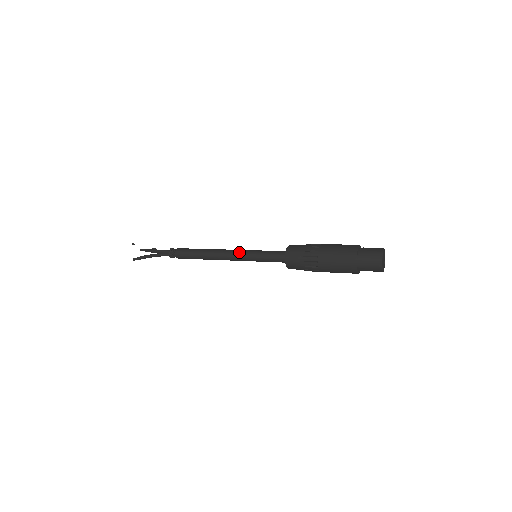
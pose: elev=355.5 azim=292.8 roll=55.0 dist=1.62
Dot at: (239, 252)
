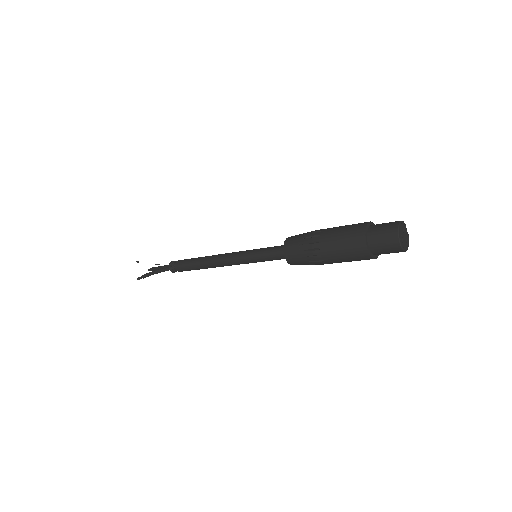
Dot at: (237, 253)
